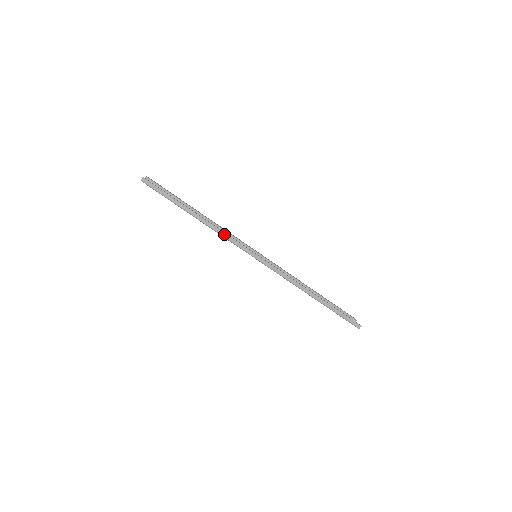
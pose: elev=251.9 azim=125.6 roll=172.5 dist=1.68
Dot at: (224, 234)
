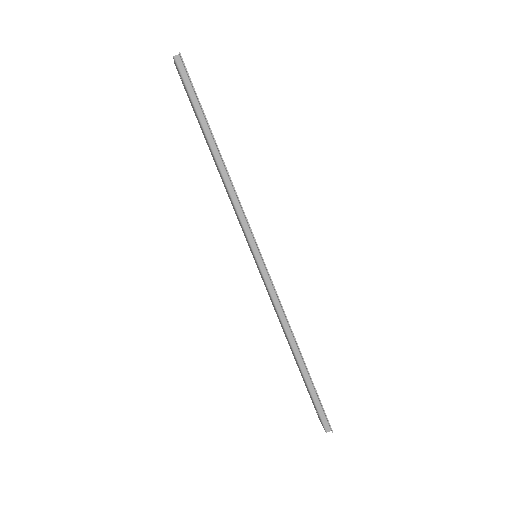
Dot at: (236, 199)
